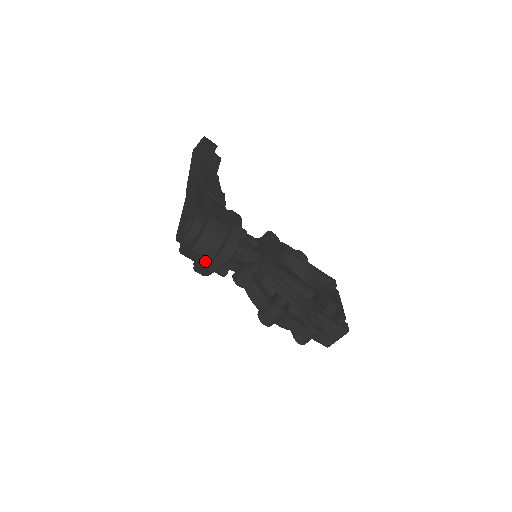
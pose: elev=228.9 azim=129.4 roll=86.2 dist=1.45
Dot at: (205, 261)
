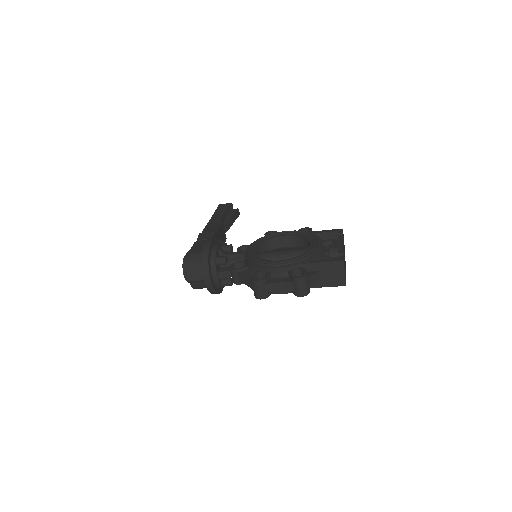
Dot at: occluded
